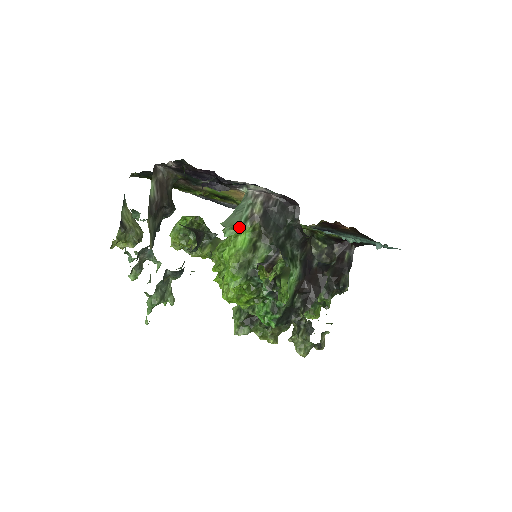
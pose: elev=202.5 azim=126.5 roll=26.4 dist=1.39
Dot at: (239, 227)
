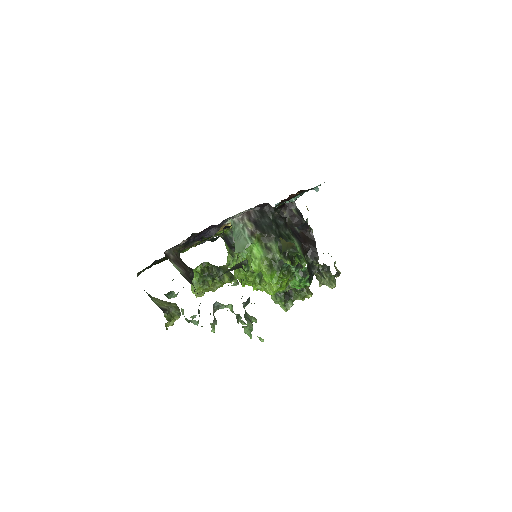
Dot at: occluded
